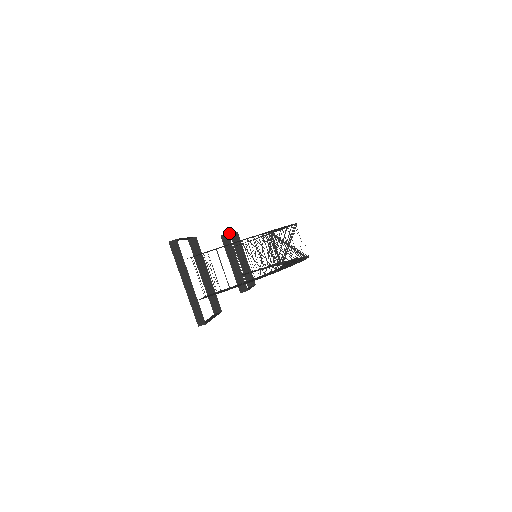
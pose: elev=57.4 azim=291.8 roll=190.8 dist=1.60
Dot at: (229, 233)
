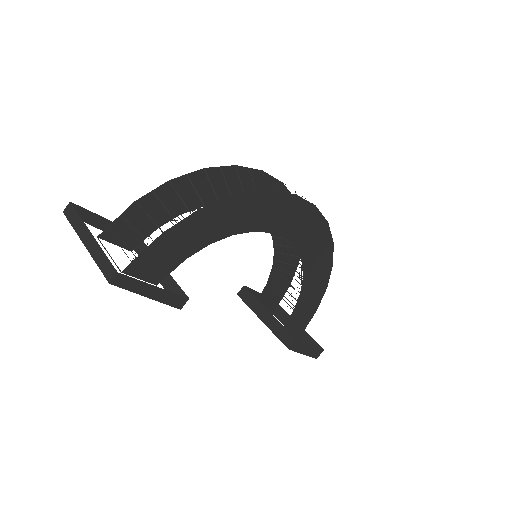
Dot at: (255, 296)
